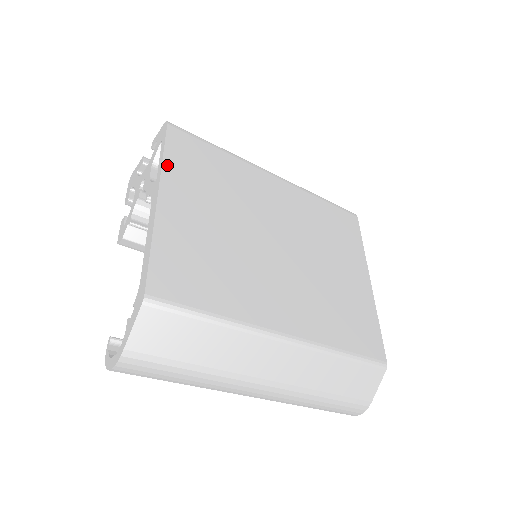
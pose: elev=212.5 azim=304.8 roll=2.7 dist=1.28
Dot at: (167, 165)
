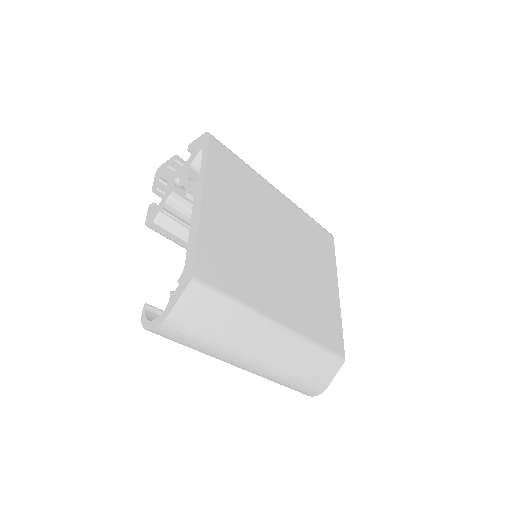
Dot at: (208, 171)
